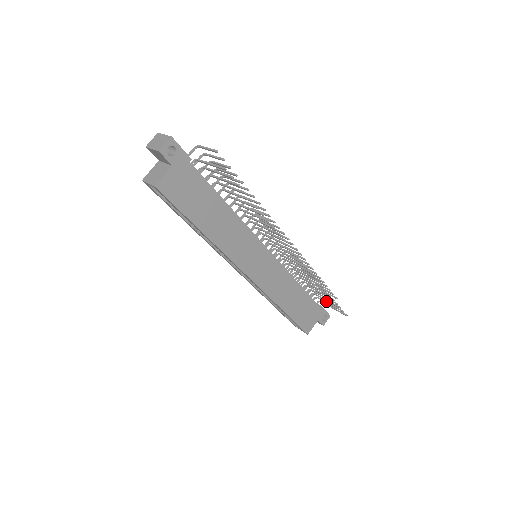
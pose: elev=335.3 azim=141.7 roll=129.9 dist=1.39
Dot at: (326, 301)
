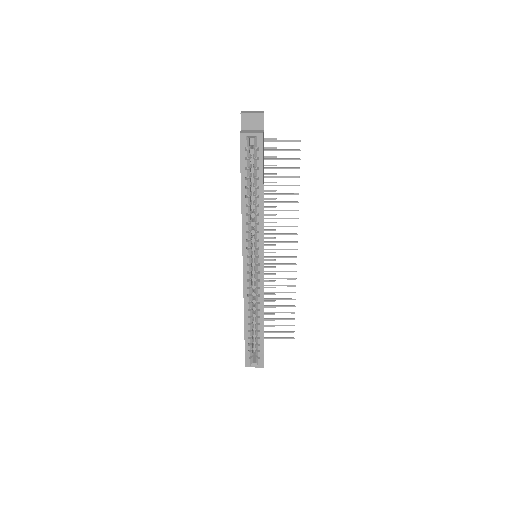
Dot at: occluded
